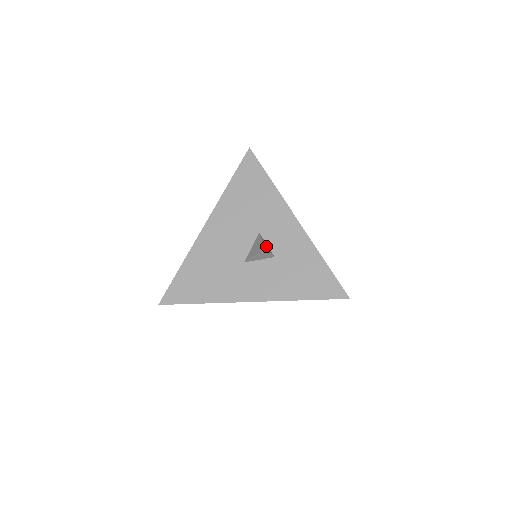
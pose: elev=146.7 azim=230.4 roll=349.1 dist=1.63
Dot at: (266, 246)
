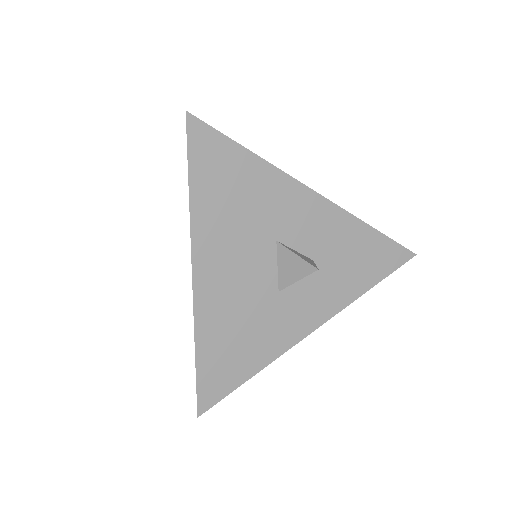
Dot at: (304, 258)
